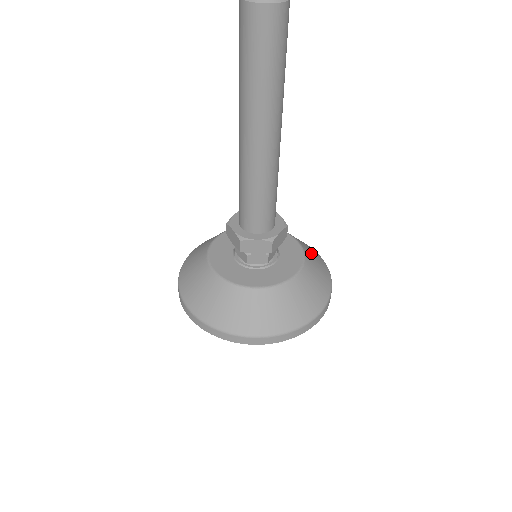
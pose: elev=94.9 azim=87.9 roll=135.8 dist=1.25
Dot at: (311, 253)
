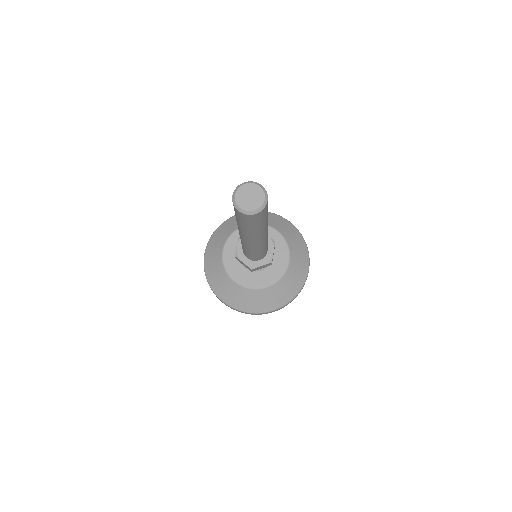
Dot at: (294, 273)
